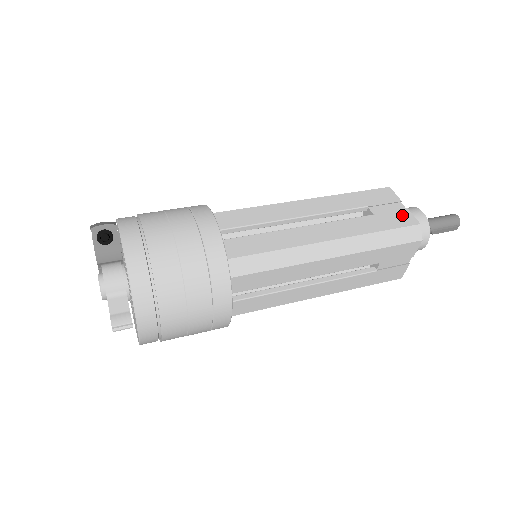
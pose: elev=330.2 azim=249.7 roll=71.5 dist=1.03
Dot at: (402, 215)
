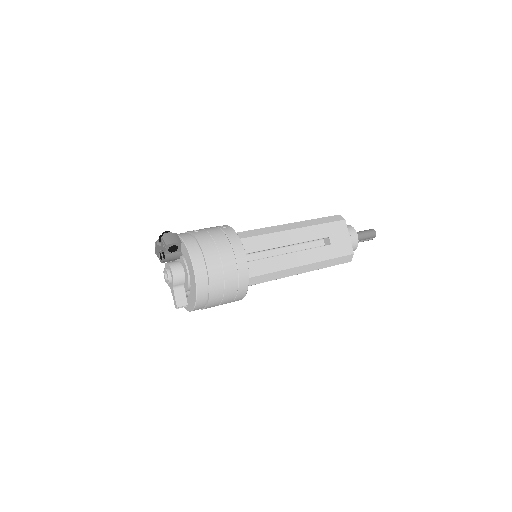
Dot at: (346, 246)
